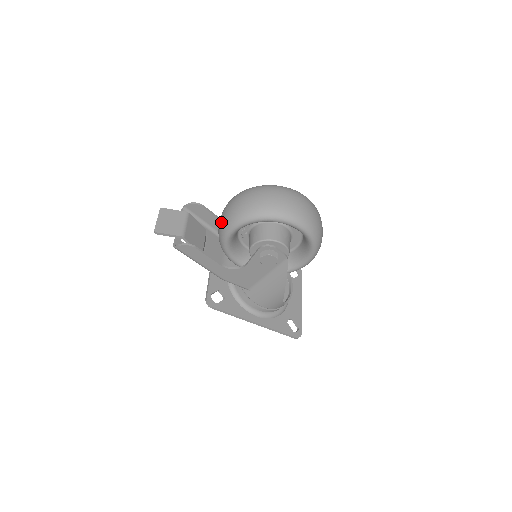
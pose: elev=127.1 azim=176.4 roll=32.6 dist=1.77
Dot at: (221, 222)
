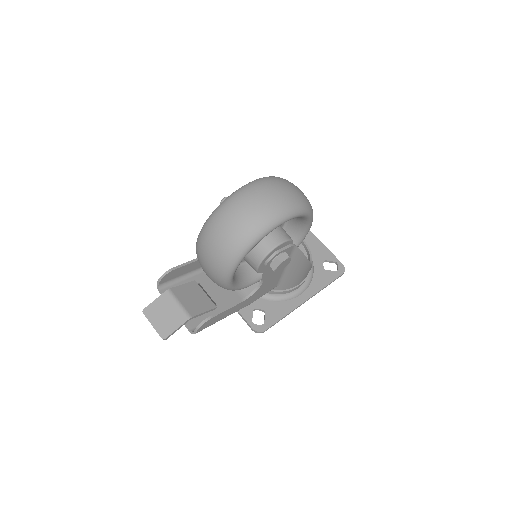
Dot at: (210, 277)
